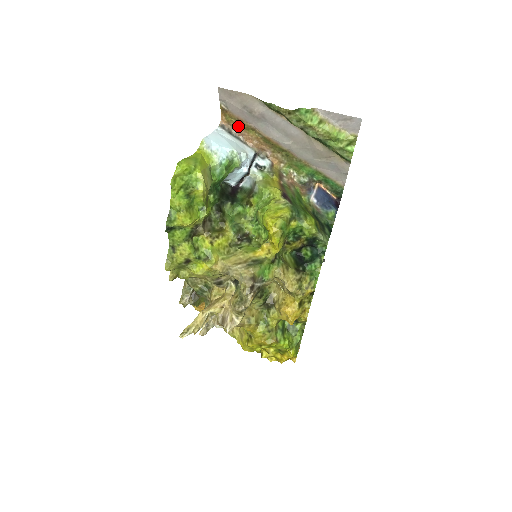
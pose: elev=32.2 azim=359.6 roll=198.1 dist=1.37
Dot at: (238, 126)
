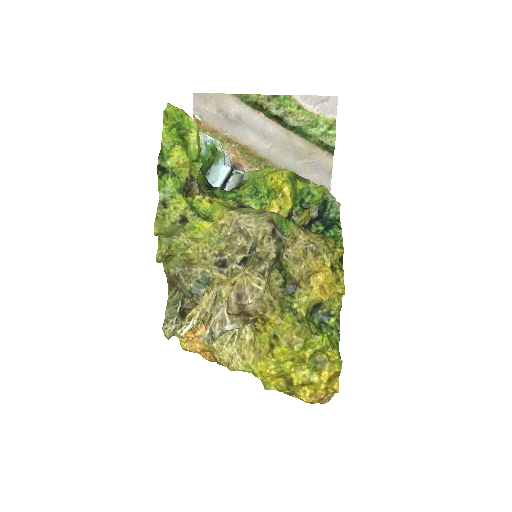
Dot at: occluded
